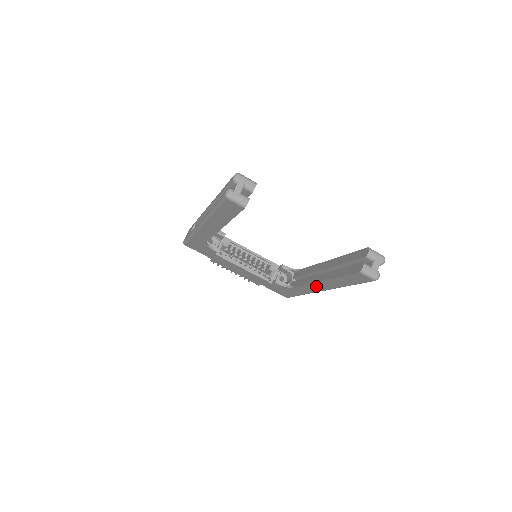
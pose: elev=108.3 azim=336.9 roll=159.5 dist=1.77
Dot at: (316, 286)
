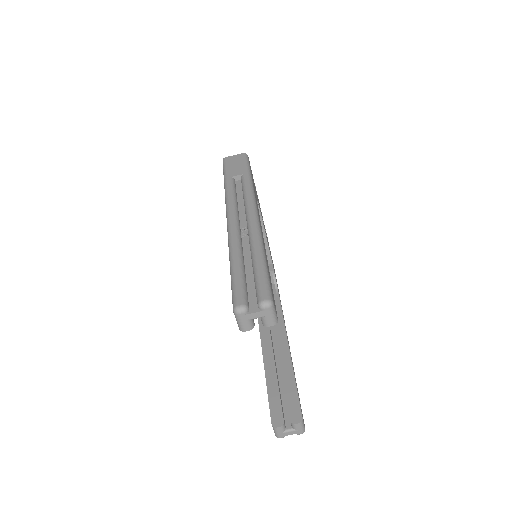
Dot at: occluded
